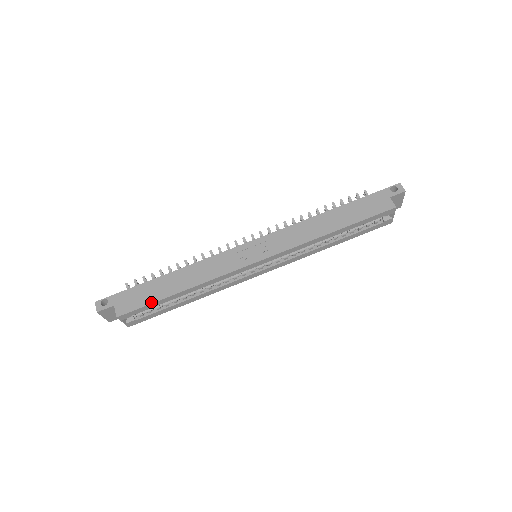
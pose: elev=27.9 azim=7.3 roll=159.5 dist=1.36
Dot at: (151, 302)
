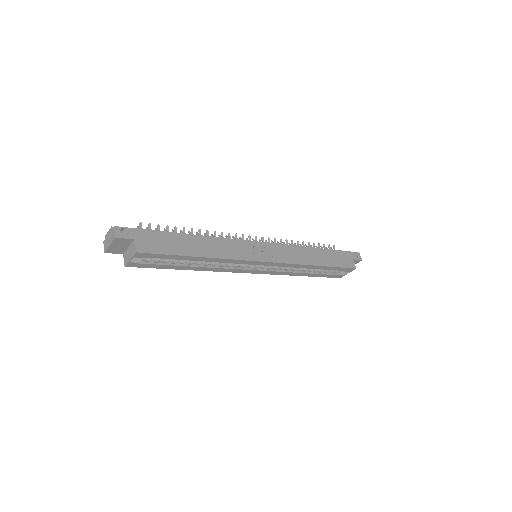
Dot at: (173, 253)
